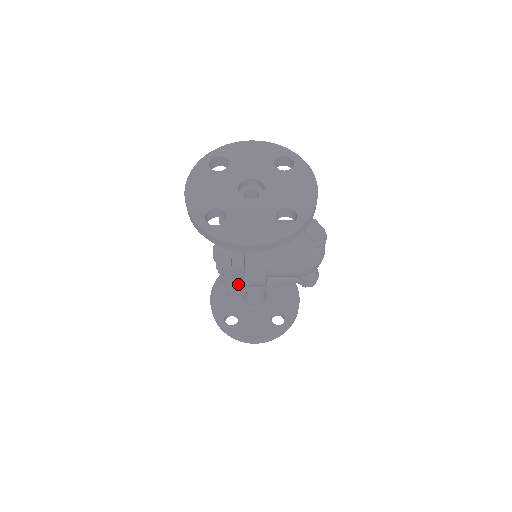
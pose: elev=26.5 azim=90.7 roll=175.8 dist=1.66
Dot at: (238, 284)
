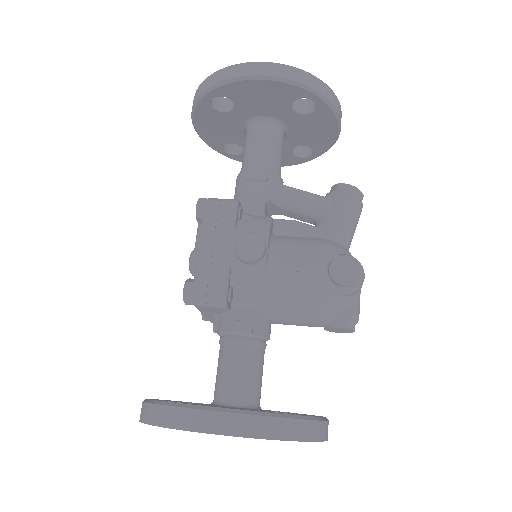
Dot at: occluded
